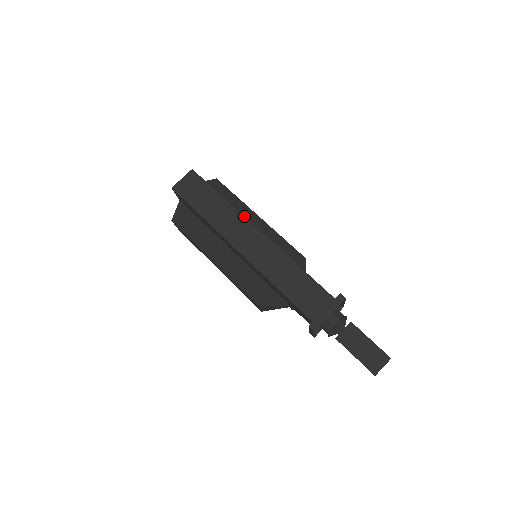
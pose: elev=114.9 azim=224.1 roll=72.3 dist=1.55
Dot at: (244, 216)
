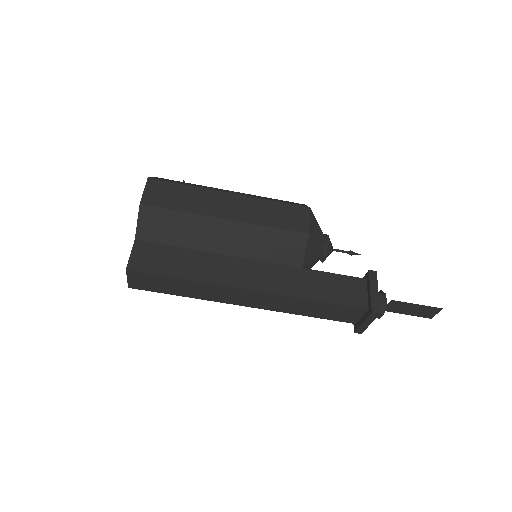
Dot at: (225, 286)
